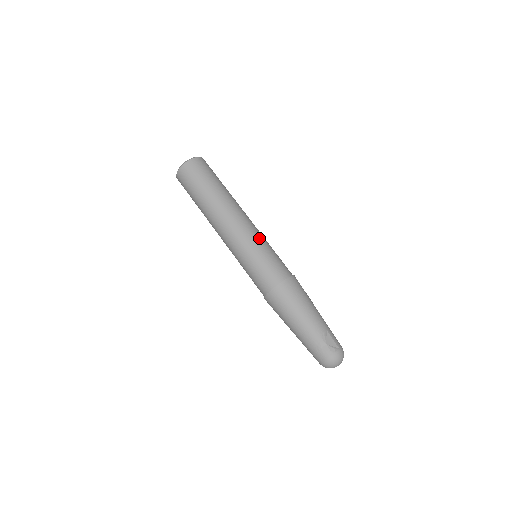
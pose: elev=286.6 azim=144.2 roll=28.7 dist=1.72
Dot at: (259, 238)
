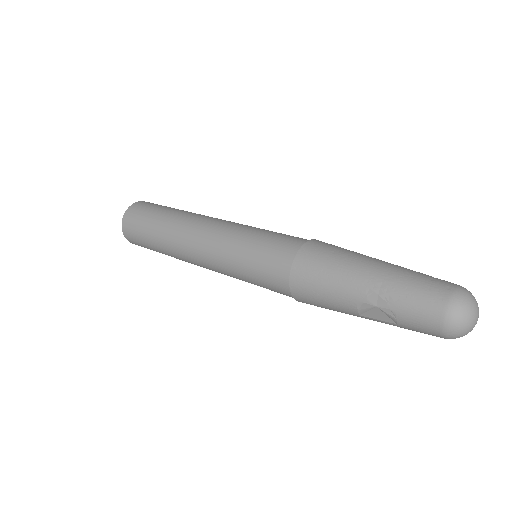
Dot at: occluded
